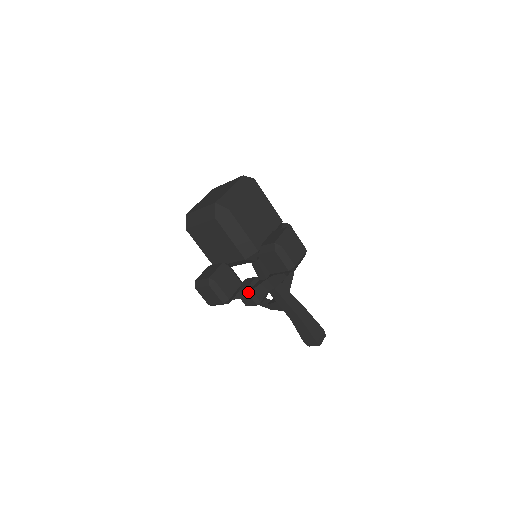
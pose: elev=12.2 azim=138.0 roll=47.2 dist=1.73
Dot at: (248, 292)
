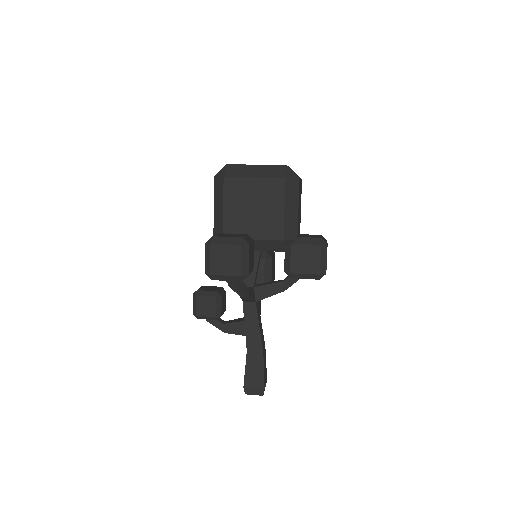
Dot at: (246, 286)
